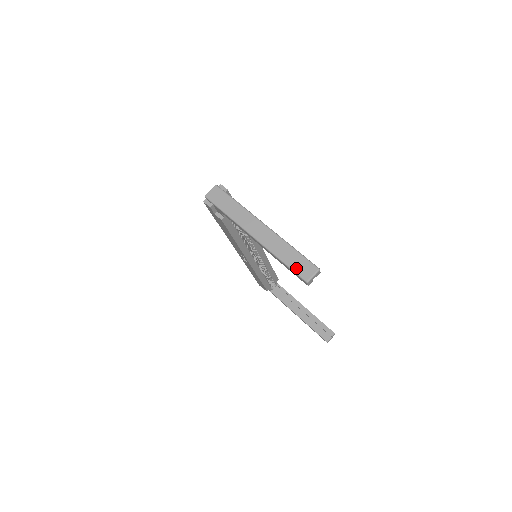
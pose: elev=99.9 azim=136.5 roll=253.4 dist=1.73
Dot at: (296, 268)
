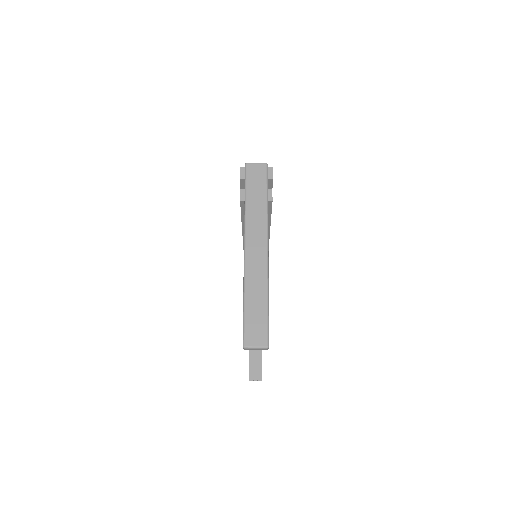
Dot at: (249, 322)
